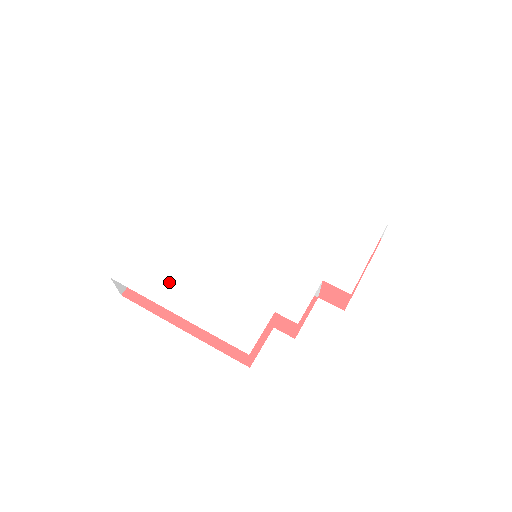
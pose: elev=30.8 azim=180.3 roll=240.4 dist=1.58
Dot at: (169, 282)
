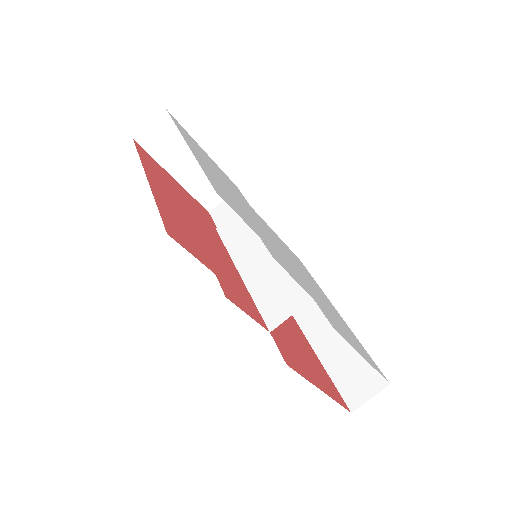
Dot at: (199, 152)
